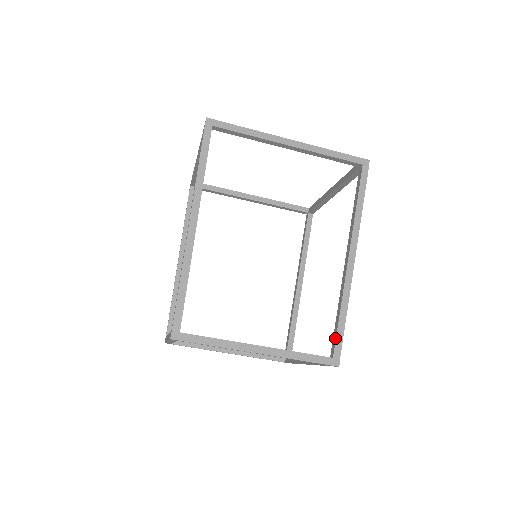
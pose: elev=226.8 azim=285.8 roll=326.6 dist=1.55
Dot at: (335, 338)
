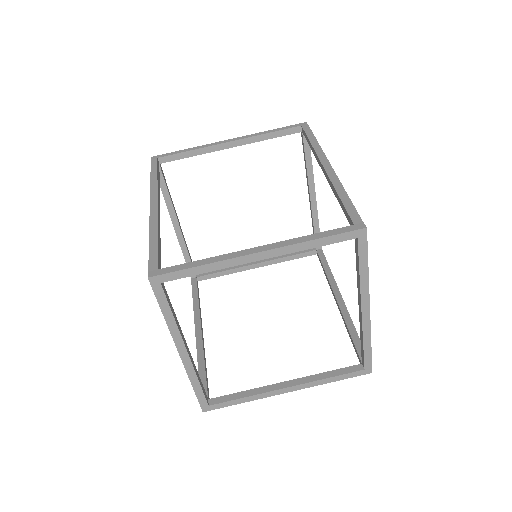
Dot at: (346, 213)
